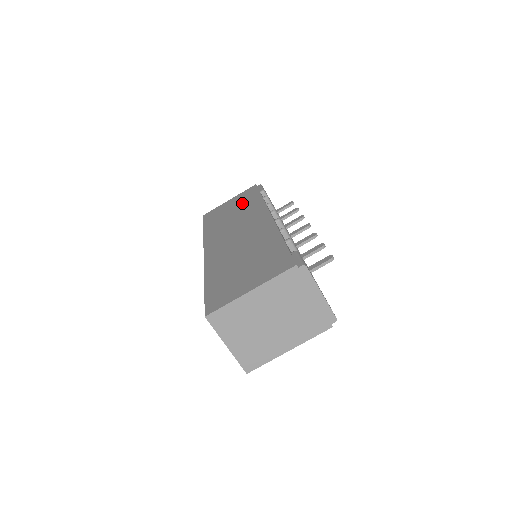
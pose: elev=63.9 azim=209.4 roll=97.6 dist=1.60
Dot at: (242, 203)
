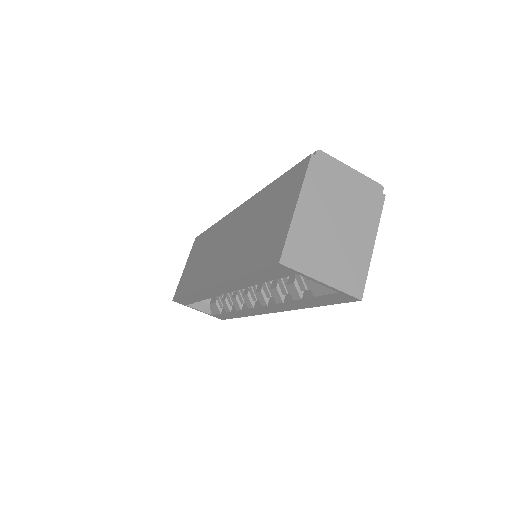
Dot at: (200, 249)
